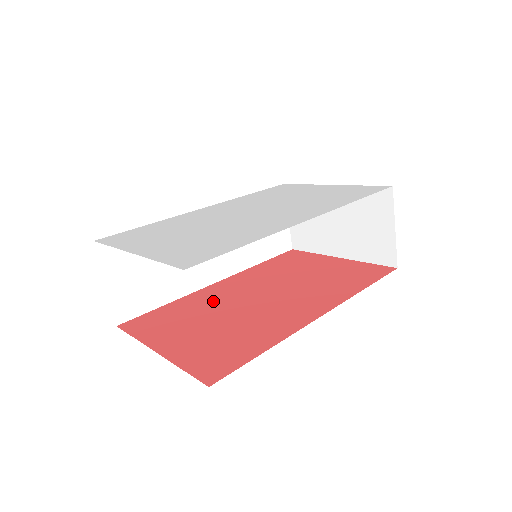
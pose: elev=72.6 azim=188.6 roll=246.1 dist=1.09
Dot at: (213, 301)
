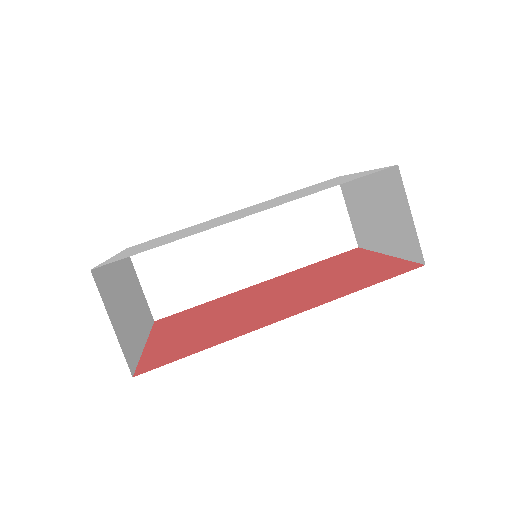
Dot at: (232, 301)
